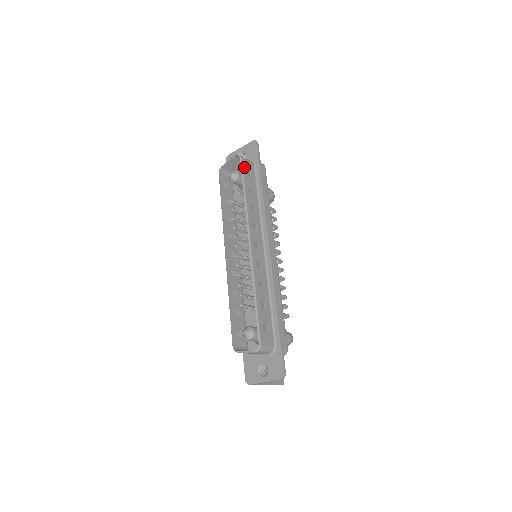
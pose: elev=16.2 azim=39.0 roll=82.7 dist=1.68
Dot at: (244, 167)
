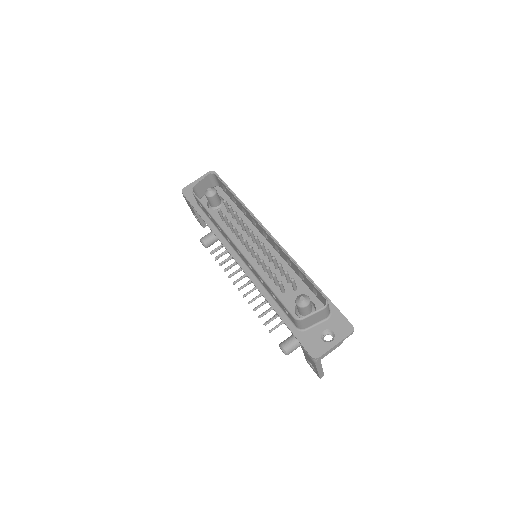
Dot at: (221, 181)
